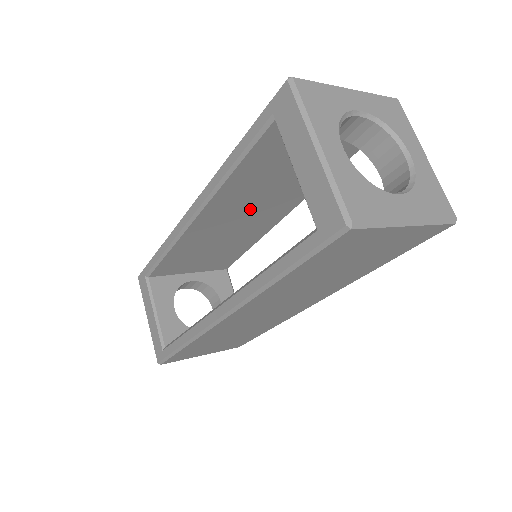
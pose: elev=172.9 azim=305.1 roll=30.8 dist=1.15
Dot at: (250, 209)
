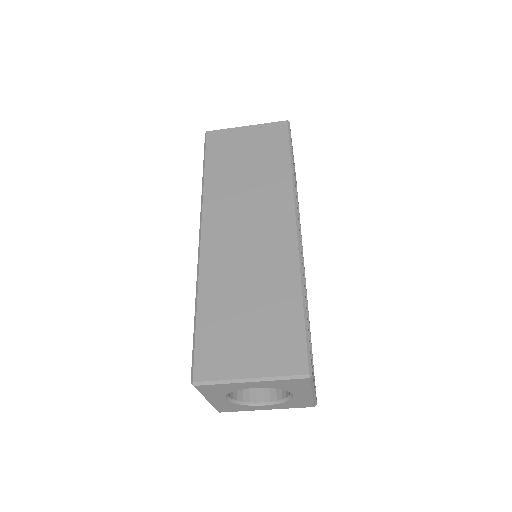
Dot at: occluded
